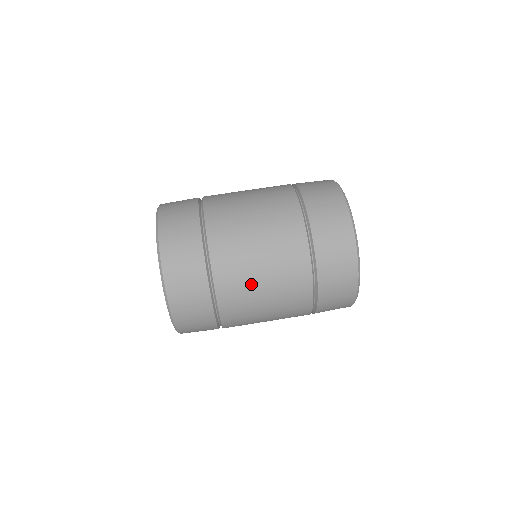
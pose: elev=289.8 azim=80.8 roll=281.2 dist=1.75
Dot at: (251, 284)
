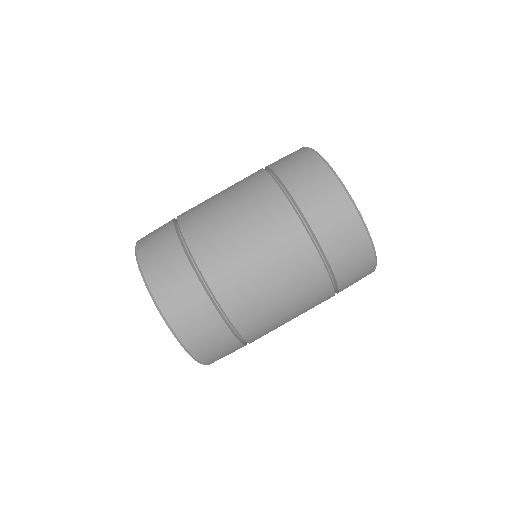
Dot at: (240, 257)
